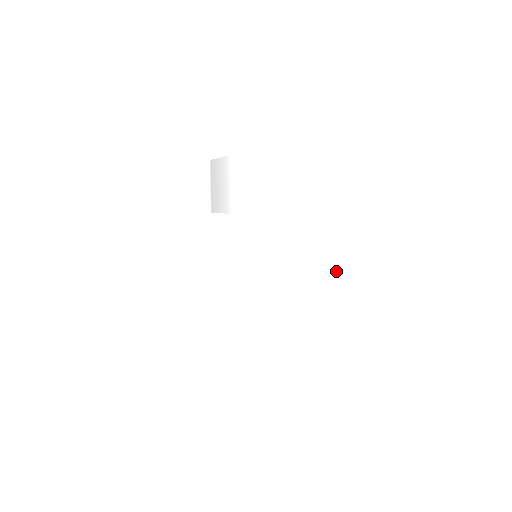
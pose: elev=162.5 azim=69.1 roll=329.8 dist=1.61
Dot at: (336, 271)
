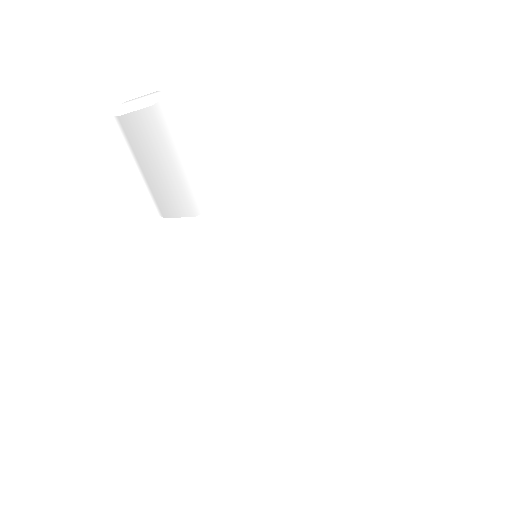
Dot at: (395, 286)
